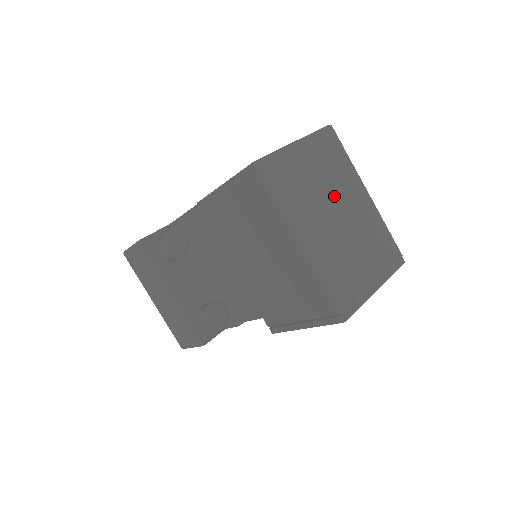
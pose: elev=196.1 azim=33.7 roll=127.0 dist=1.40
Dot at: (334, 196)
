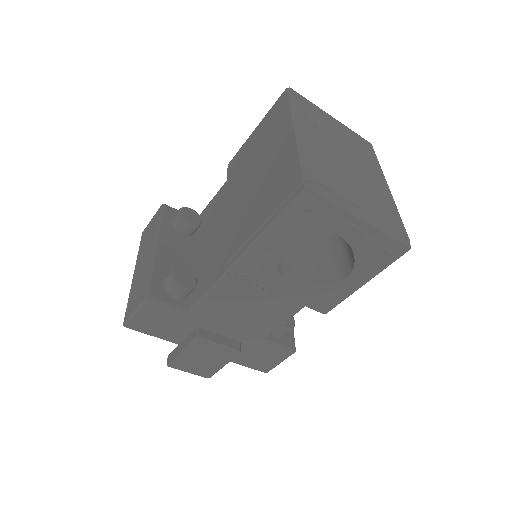
Dot at: (350, 154)
